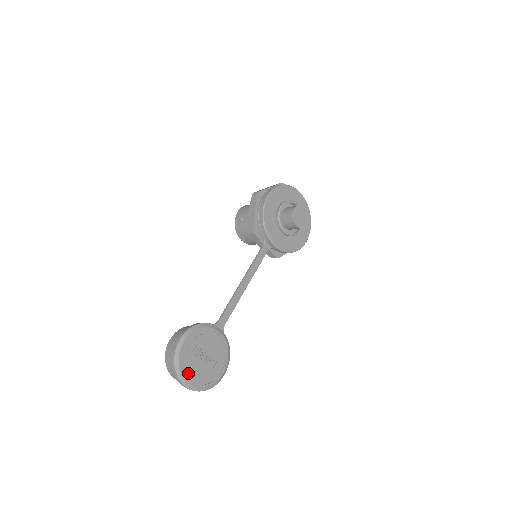
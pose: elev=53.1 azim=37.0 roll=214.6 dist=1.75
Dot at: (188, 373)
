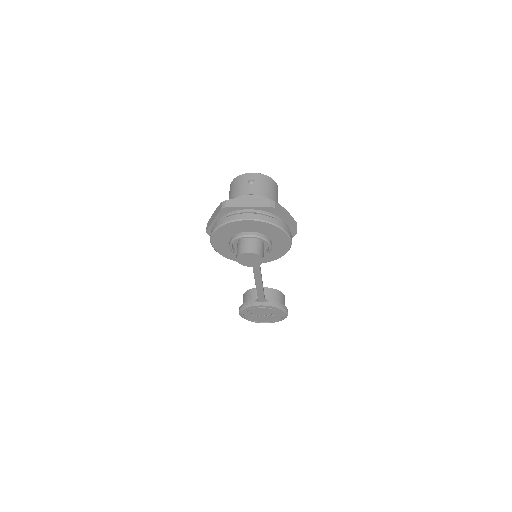
Dot at: (260, 321)
